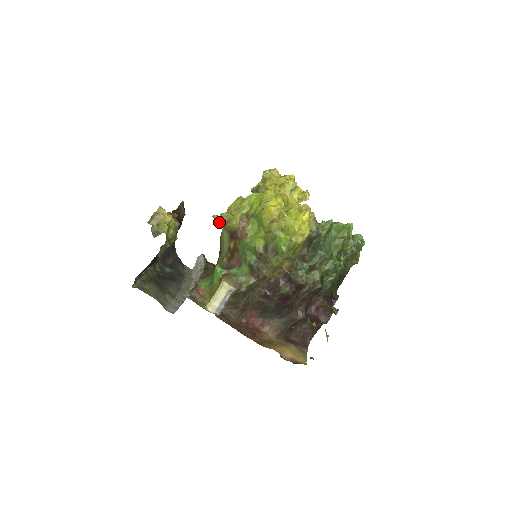
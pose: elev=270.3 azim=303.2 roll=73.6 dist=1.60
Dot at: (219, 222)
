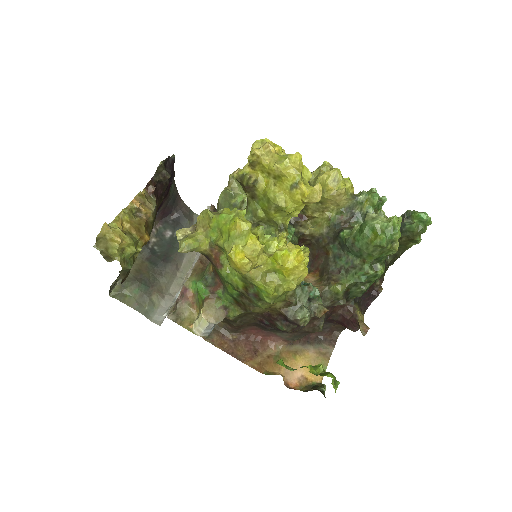
Dot at: occluded
